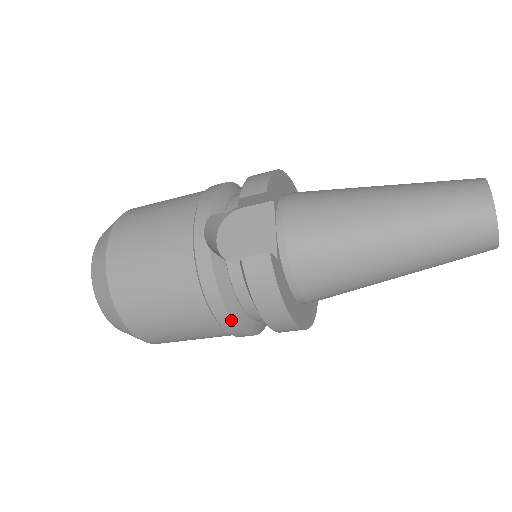
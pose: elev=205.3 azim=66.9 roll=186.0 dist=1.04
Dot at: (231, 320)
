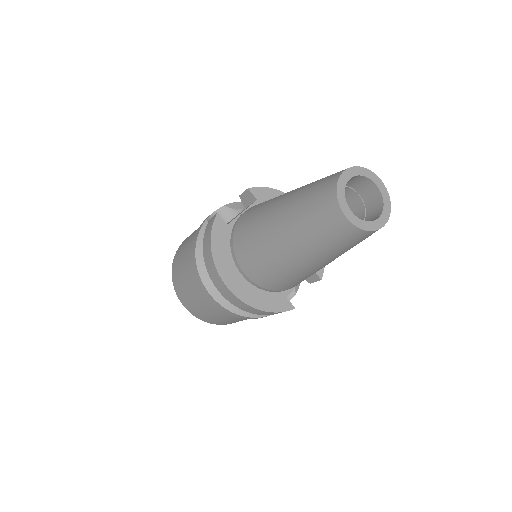
Dot at: (197, 270)
